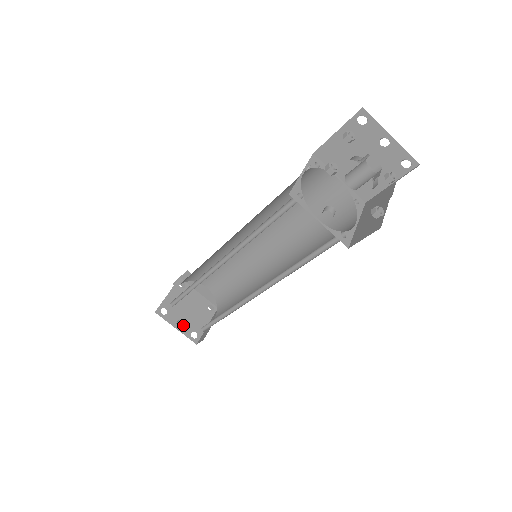
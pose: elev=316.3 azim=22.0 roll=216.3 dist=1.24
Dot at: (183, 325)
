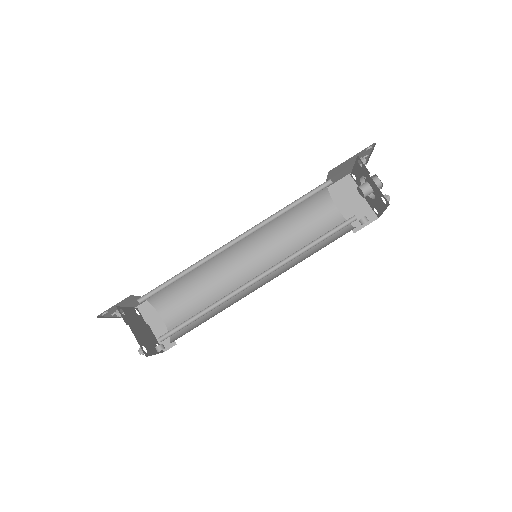
Dot at: (163, 346)
